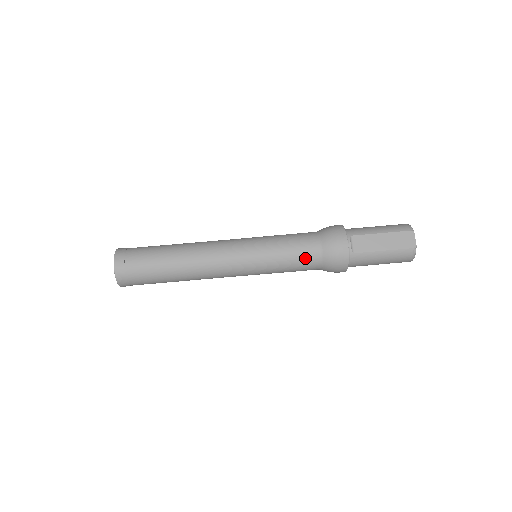
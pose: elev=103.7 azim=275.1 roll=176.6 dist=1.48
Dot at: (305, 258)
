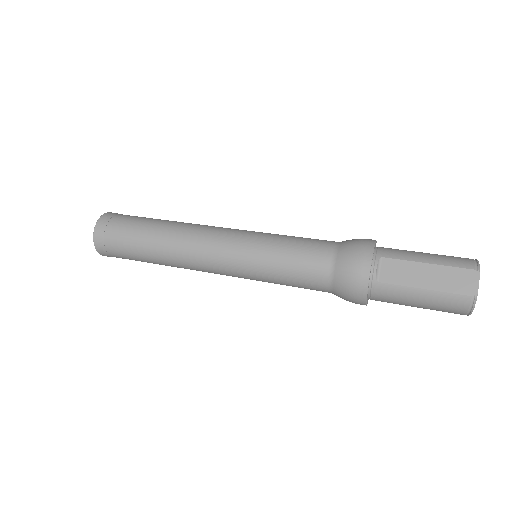
Dot at: (310, 272)
